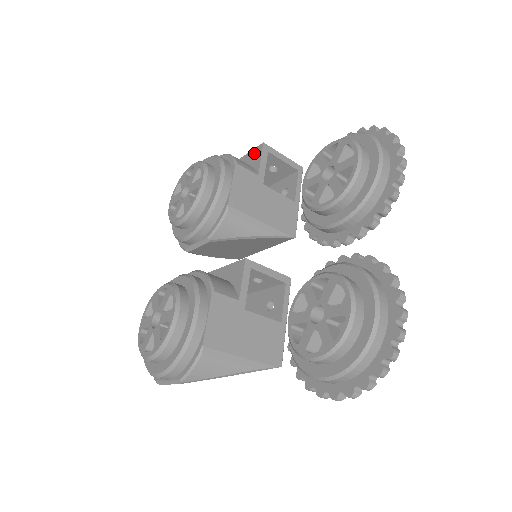
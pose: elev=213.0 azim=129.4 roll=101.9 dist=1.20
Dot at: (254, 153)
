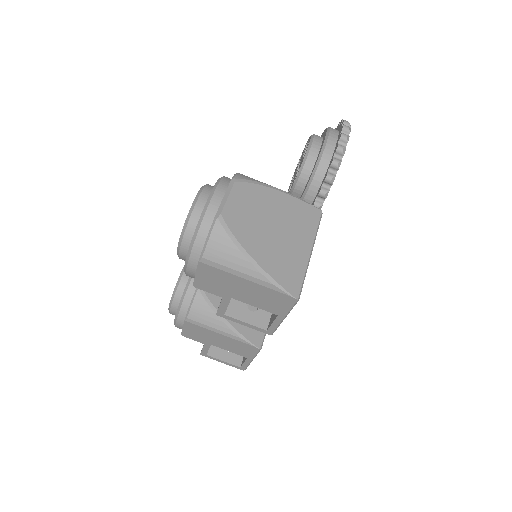
Dot at: occluded
